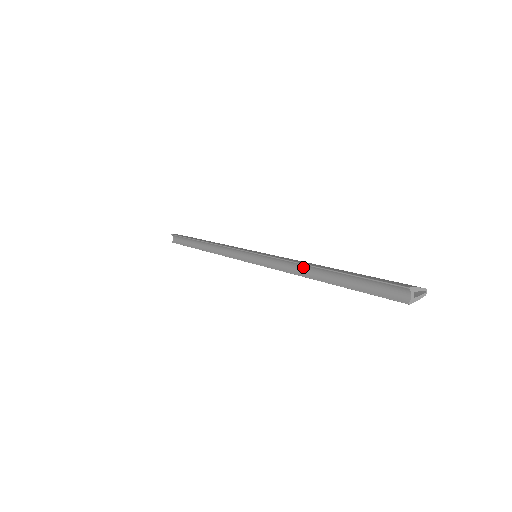
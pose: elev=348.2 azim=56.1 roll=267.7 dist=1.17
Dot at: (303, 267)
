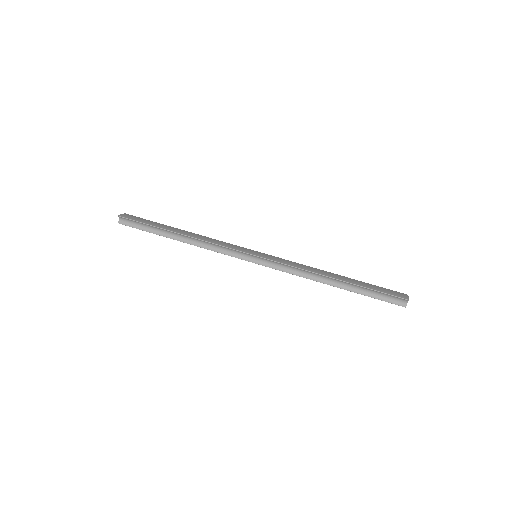
Dot at: (319, 276)
